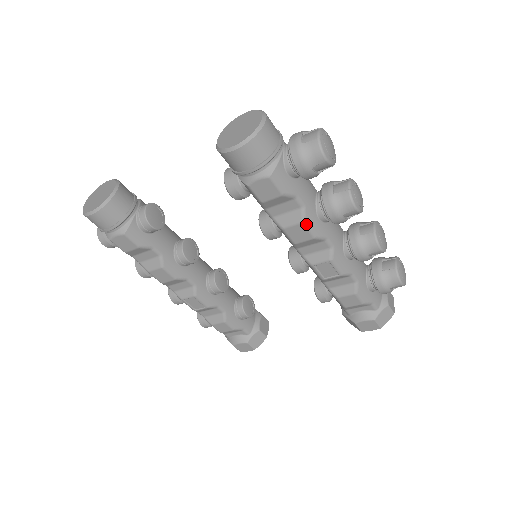
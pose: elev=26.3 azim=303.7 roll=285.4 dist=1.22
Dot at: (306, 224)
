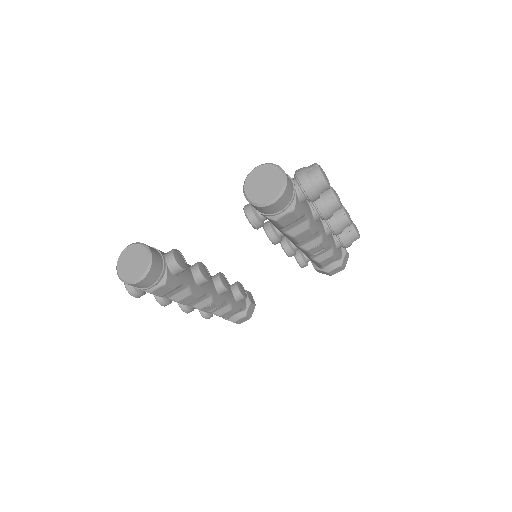
Dot at: (310, 229)
